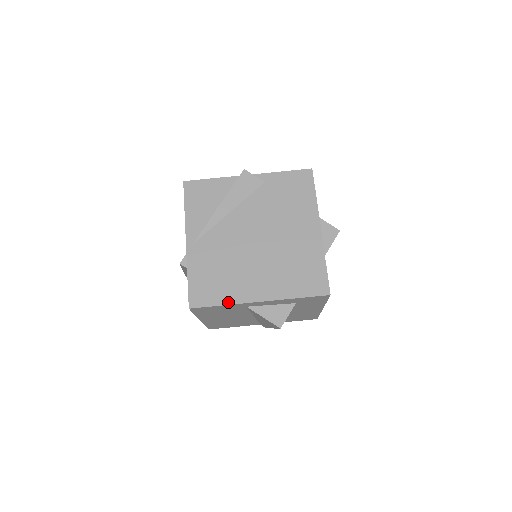
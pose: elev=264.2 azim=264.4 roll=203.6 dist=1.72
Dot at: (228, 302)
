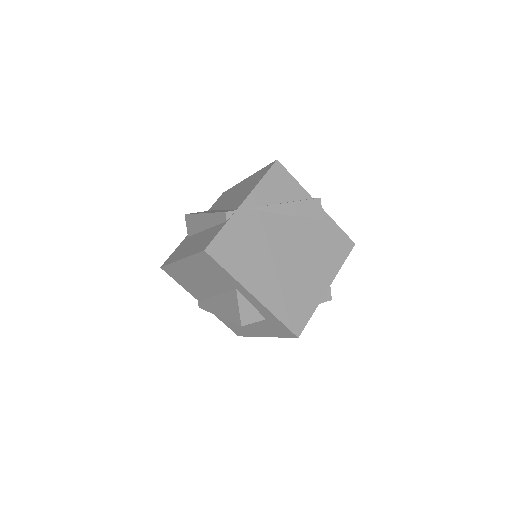
Dot at: (234, 274)
